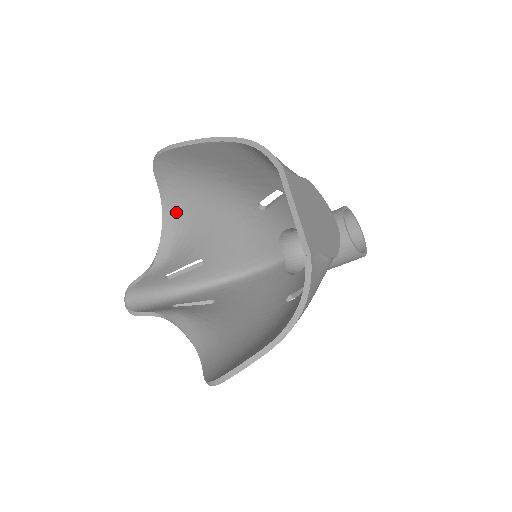
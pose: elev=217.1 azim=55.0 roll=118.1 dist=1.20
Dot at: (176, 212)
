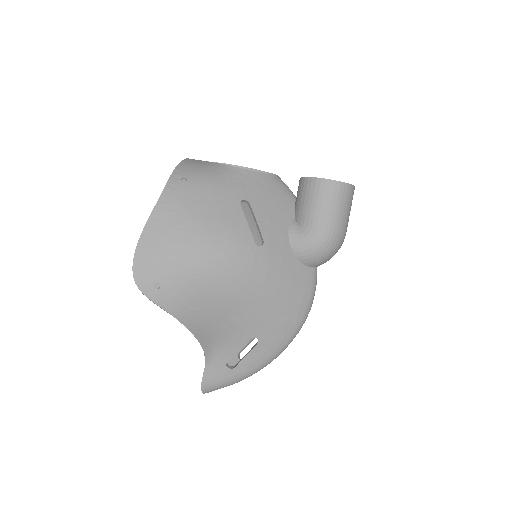
Dot at: occluded
